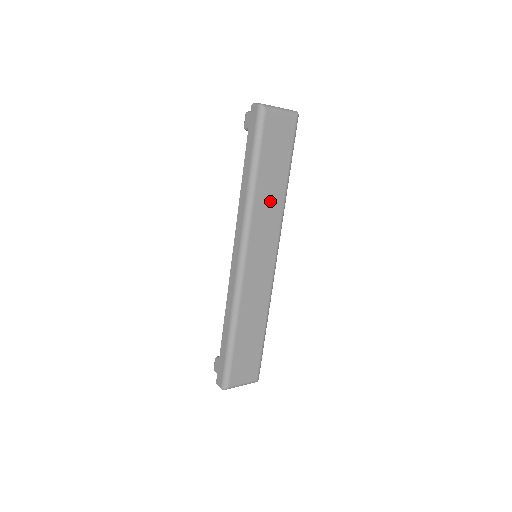
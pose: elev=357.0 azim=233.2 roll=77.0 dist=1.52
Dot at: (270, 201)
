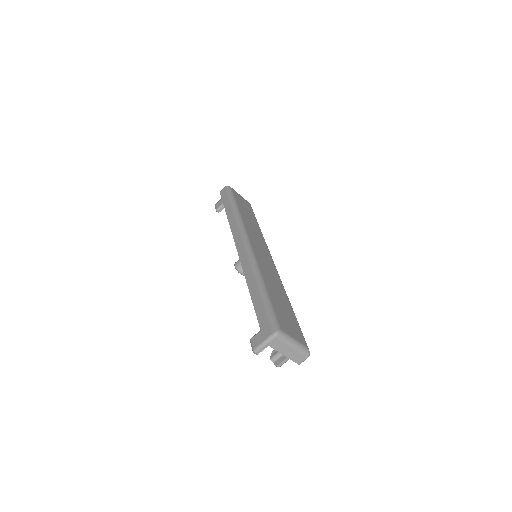
Dot at: (252, 226)
